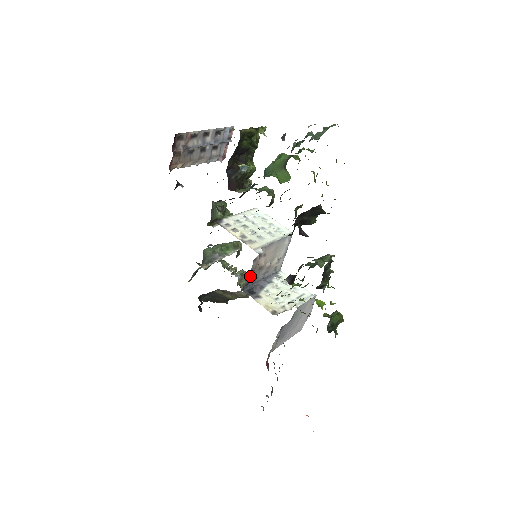
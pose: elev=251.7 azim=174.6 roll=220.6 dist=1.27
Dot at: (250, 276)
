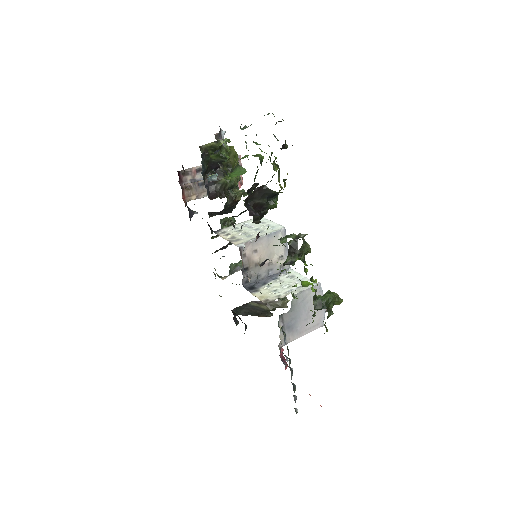
Dot at: occluded
